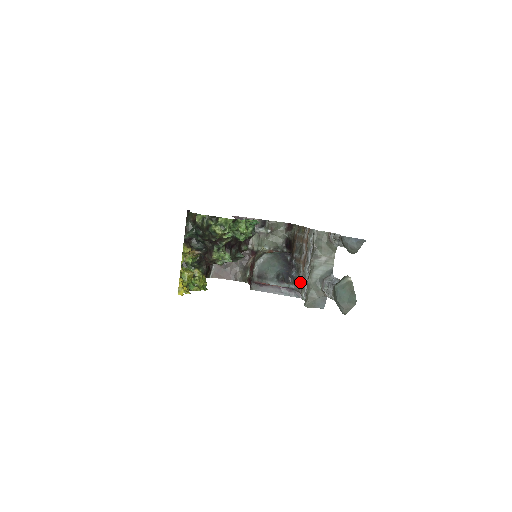
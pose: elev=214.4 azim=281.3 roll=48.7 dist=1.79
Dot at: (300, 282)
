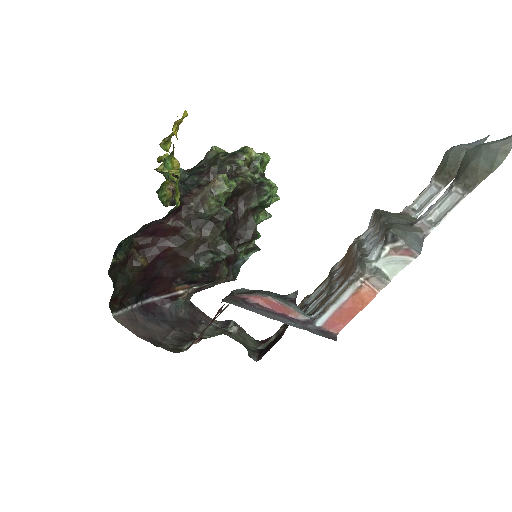
Dot at: (340, 283)
